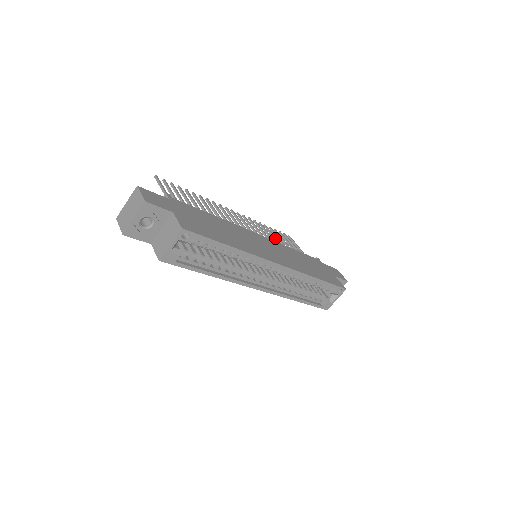
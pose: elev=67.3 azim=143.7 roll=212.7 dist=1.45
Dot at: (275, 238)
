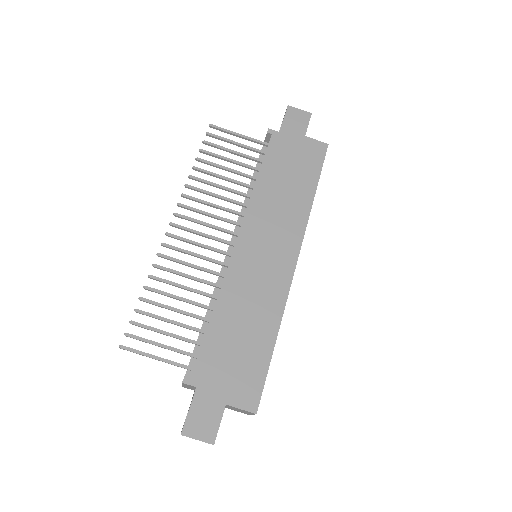
Dot at: (224, 179)
